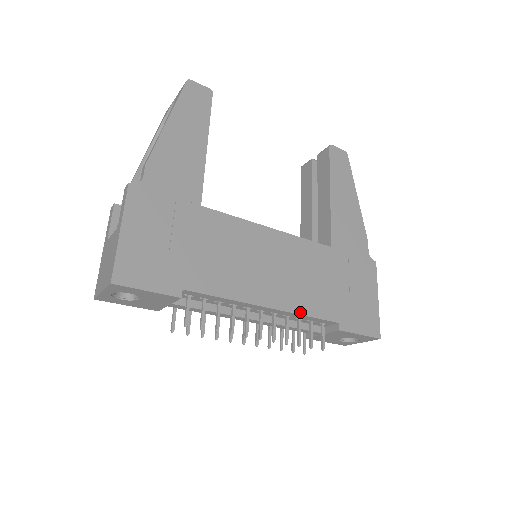
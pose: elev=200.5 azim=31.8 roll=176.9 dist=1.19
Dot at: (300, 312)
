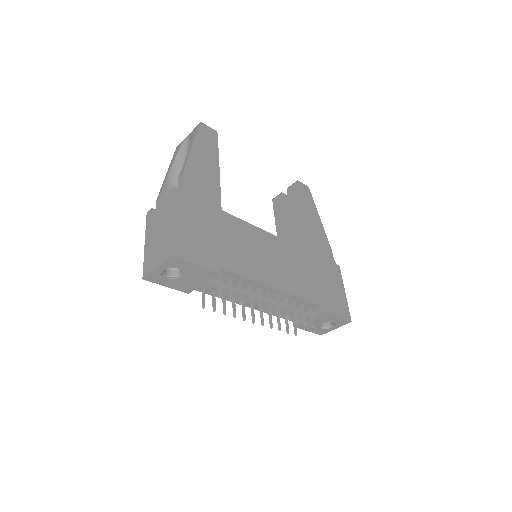
Dot at: (296, 295)
